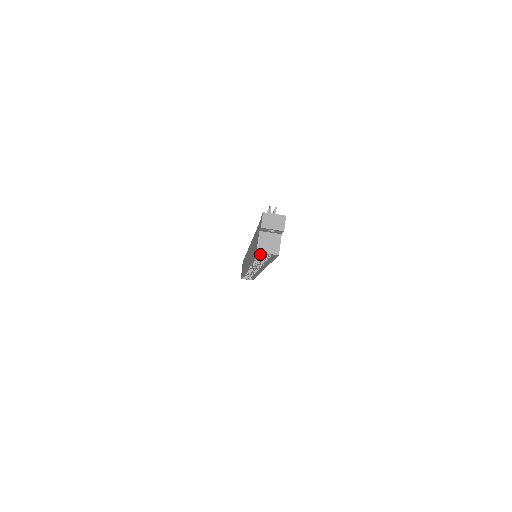
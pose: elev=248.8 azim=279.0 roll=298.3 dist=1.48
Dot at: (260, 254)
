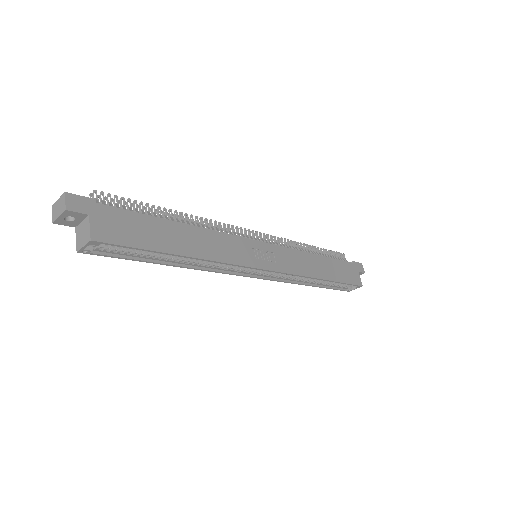
Dot at: (119, 252)
